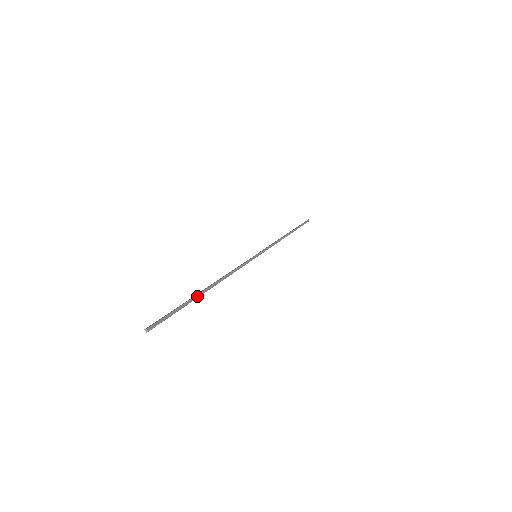
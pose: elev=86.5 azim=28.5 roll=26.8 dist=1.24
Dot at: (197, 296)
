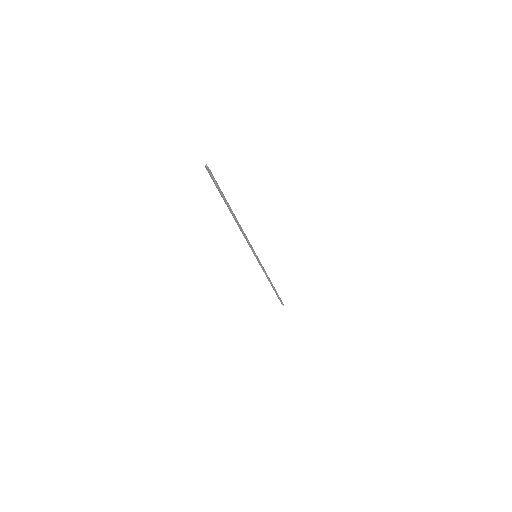
Dot at: (228, 204)
